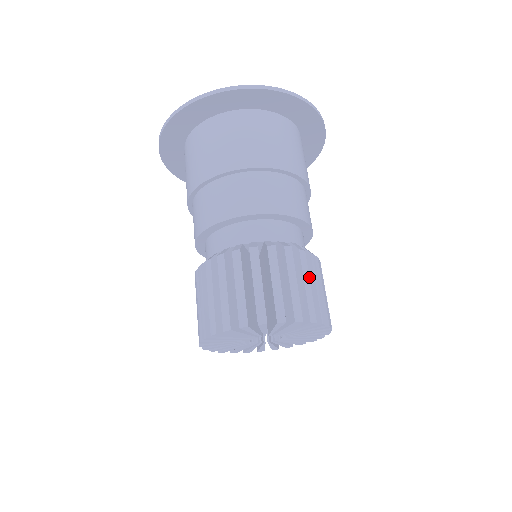
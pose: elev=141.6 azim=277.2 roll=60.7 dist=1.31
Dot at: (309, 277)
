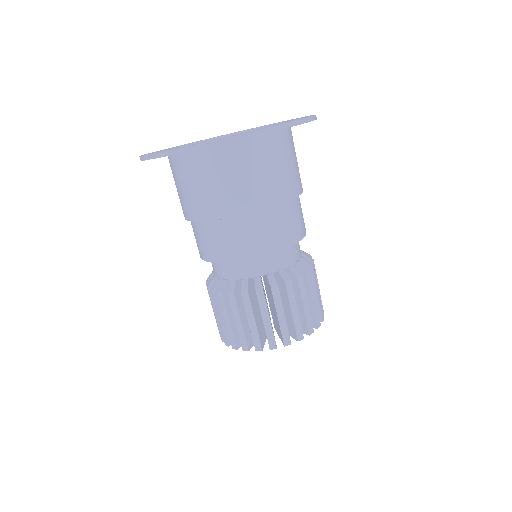
Dot at: occluded
